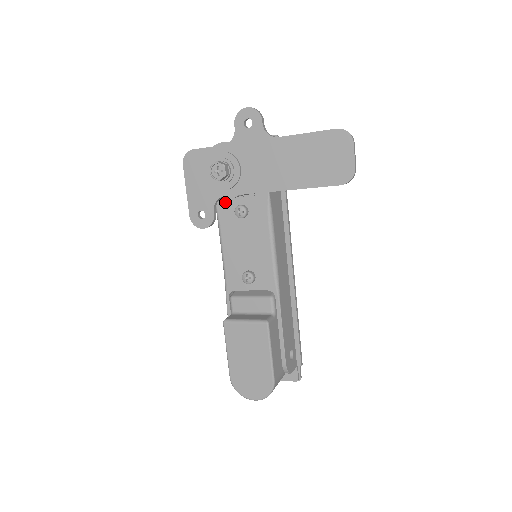
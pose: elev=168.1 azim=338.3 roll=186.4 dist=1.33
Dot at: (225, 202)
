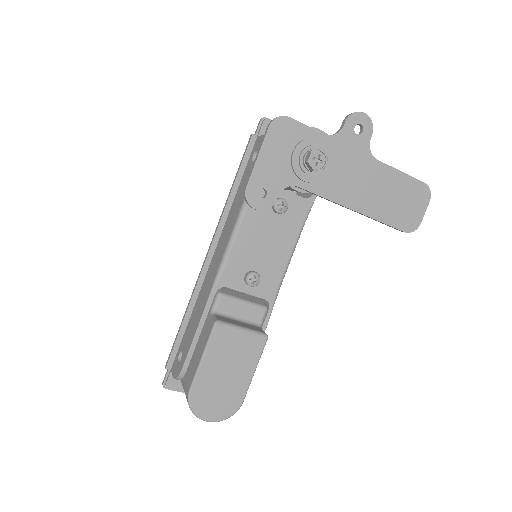
Dot at: occluded
